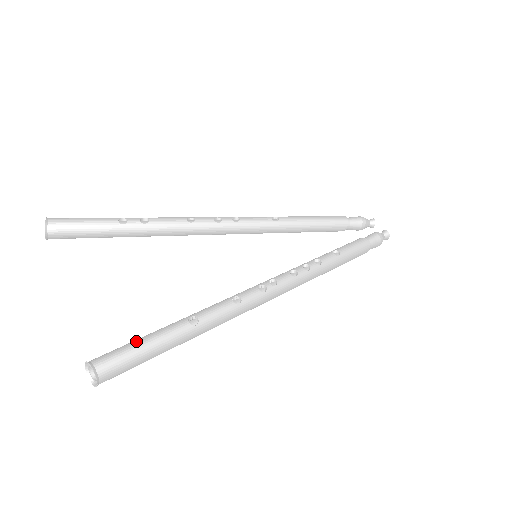
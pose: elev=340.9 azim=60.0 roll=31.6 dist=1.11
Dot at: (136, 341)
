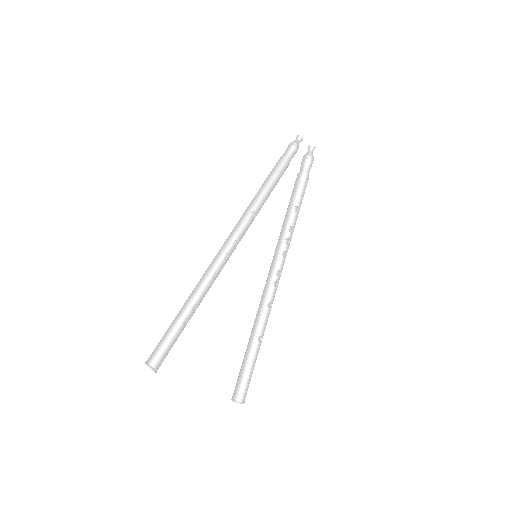
Dot at: (247, 374)
